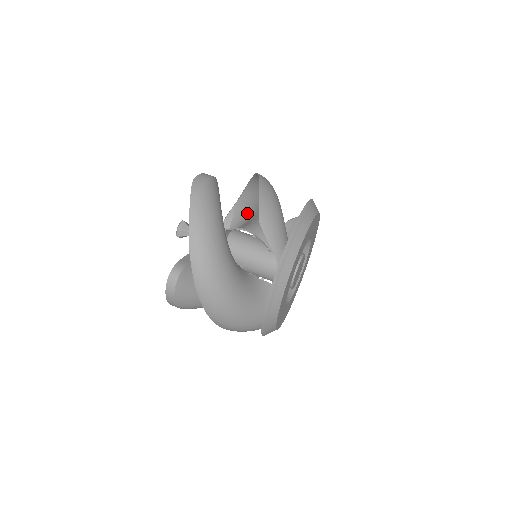
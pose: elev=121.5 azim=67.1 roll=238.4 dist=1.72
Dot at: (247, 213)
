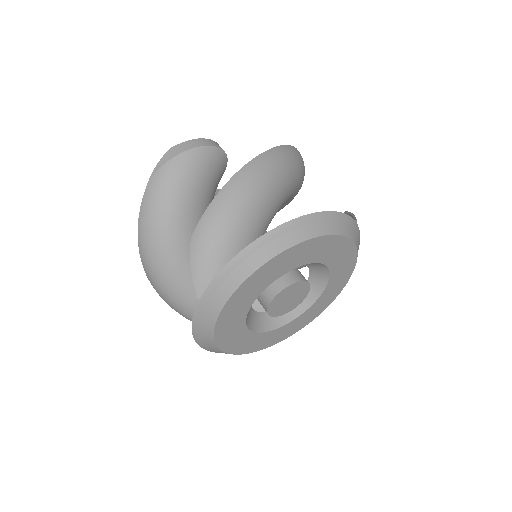
Dot at: occluded
